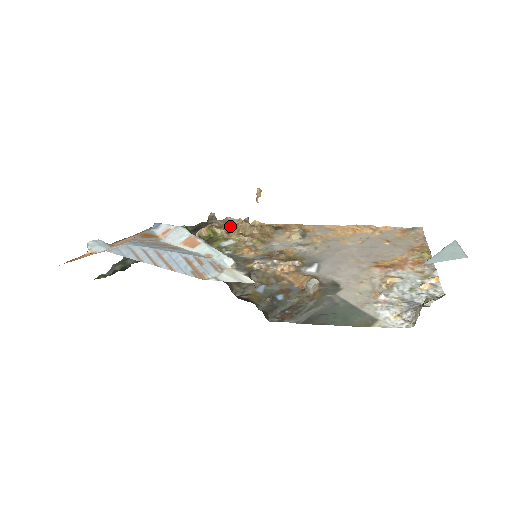
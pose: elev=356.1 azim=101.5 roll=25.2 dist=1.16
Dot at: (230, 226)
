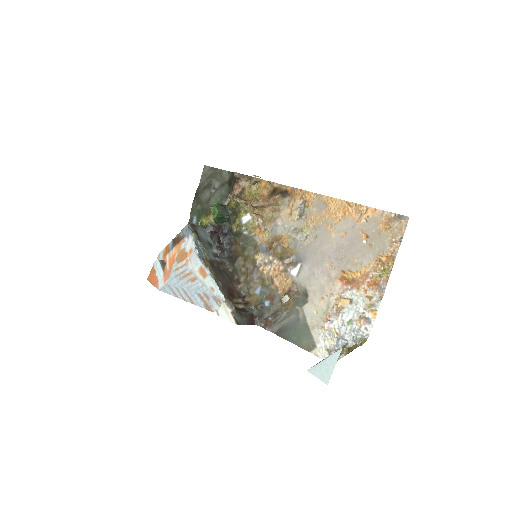
Dot at: (251, 186)
